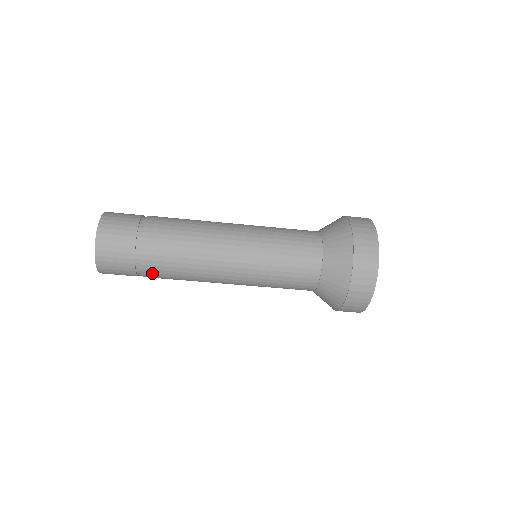
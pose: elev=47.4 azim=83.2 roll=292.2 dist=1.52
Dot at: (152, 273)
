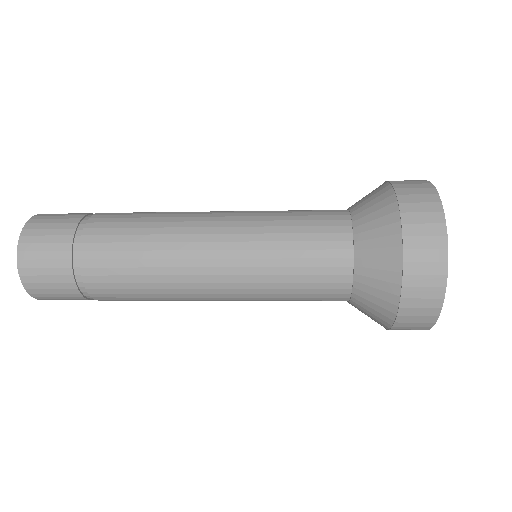
Dot at: (106, 297)
